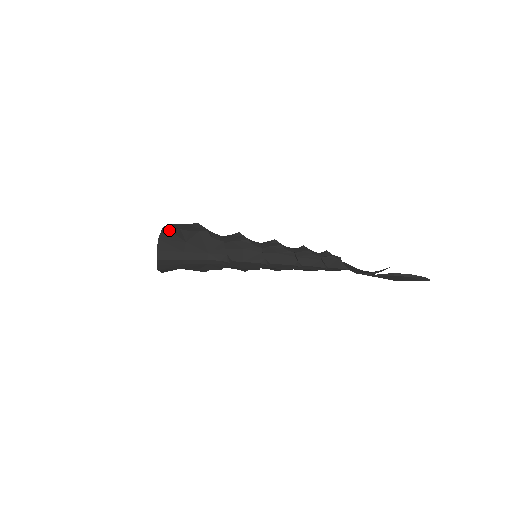
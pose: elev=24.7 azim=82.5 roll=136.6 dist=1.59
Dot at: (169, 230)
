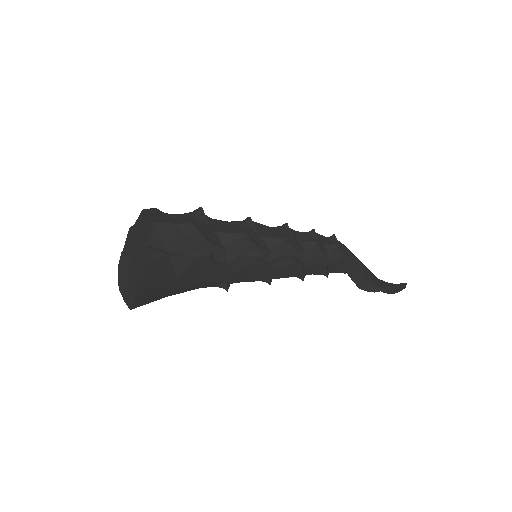
Dot at: (154, 268)
